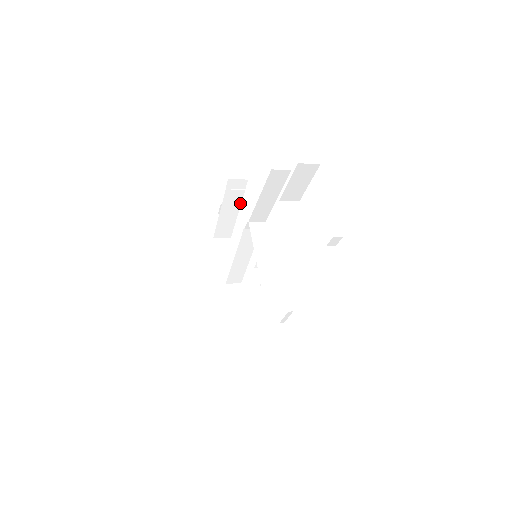
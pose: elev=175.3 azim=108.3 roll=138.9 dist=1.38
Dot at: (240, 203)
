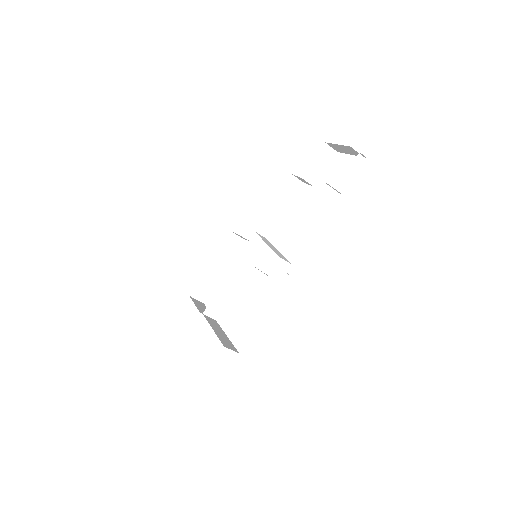
Dot at: (228, 262)
